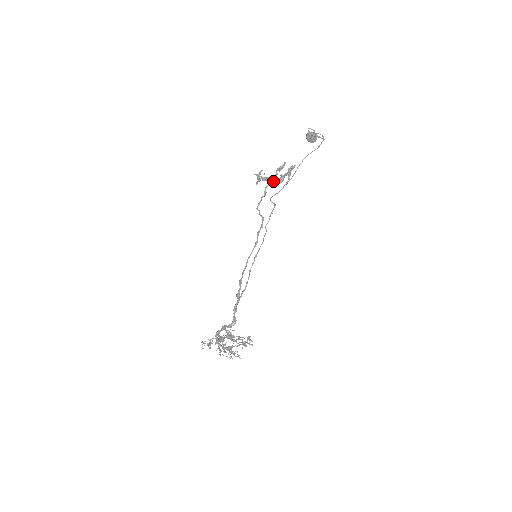
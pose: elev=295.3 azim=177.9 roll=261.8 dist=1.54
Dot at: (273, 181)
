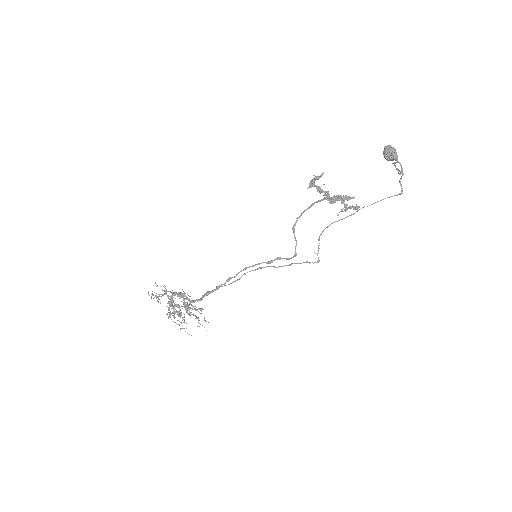
Dot at: (326, 199)
